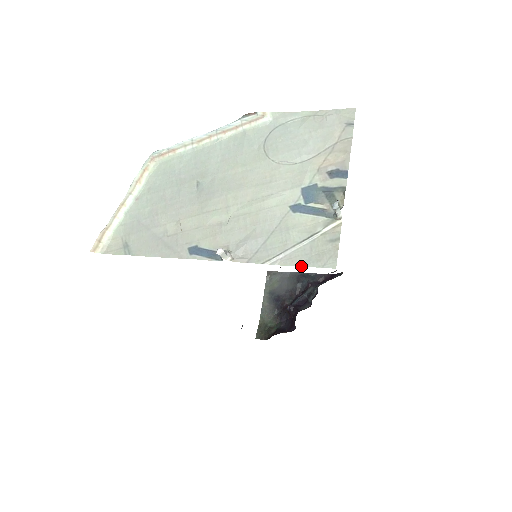
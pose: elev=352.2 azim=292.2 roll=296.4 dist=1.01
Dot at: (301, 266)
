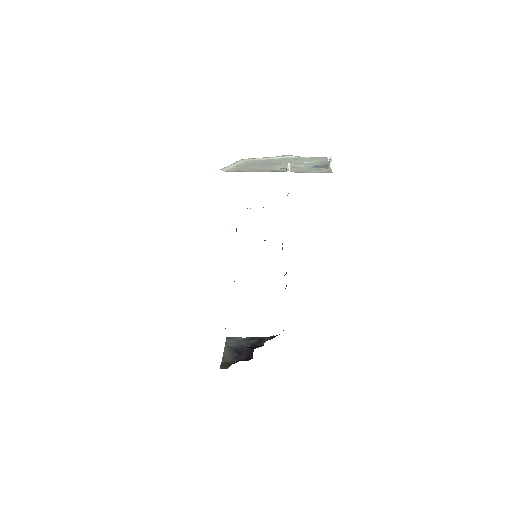
Dot at: occluded
